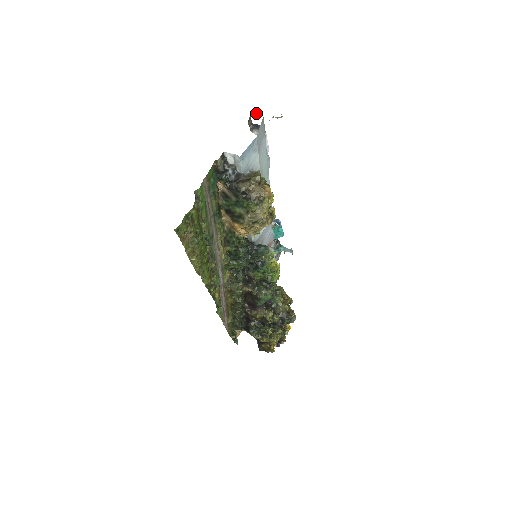
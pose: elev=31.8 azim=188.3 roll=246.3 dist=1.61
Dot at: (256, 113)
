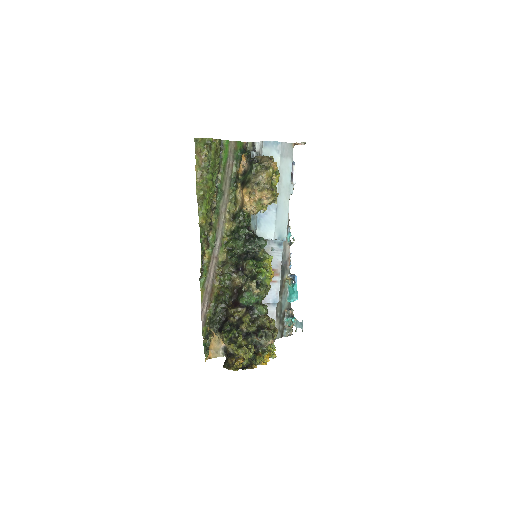
Dot at: occluded
